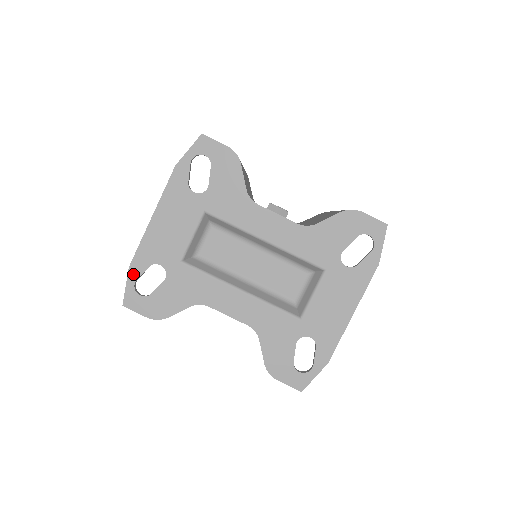
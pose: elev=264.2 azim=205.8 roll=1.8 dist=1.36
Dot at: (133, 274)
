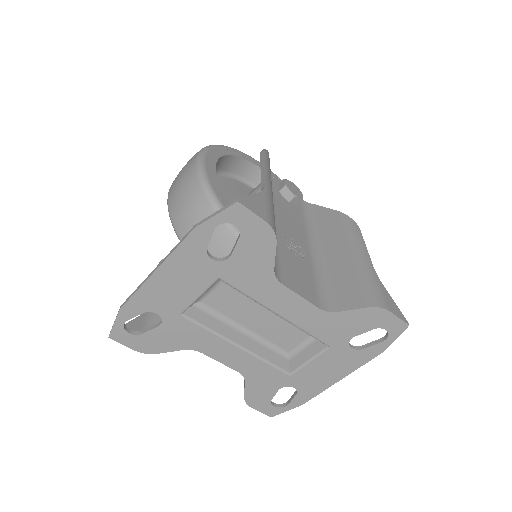
Dot at: (124, 315)
